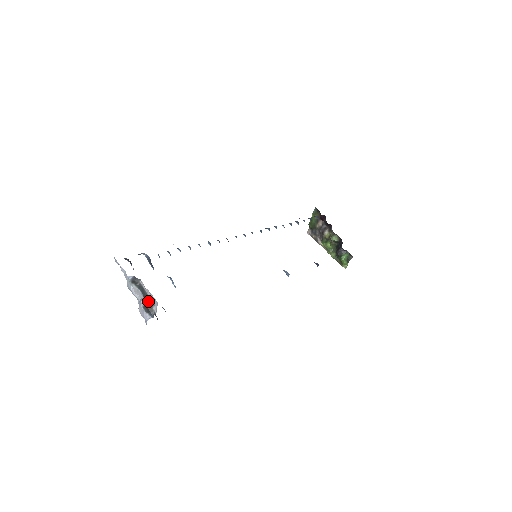
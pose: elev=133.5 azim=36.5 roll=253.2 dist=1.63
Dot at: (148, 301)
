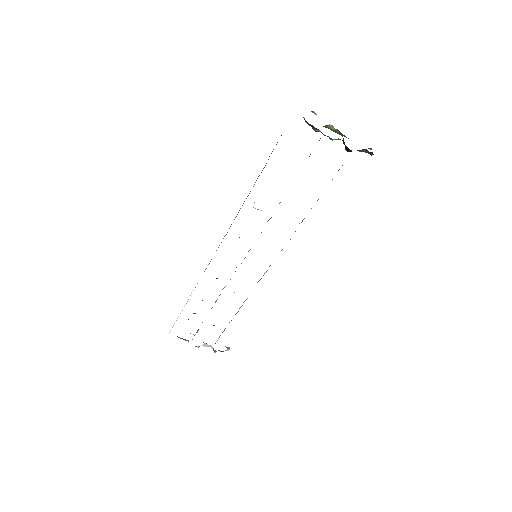
Dot at: occluded
